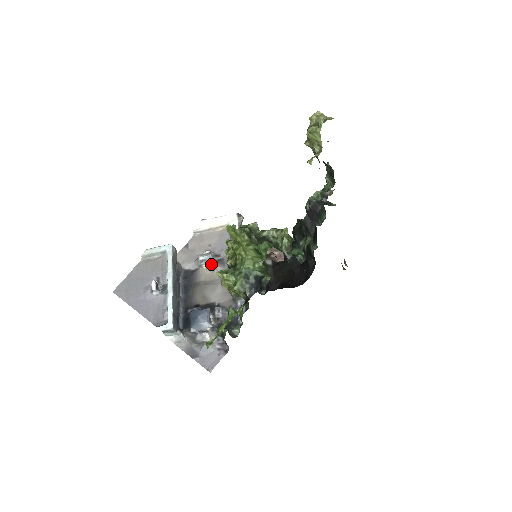
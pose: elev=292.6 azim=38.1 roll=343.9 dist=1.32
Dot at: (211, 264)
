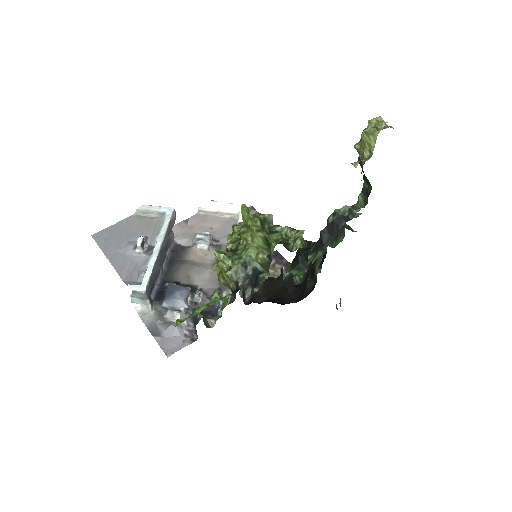
Dot at: (207, 246)
